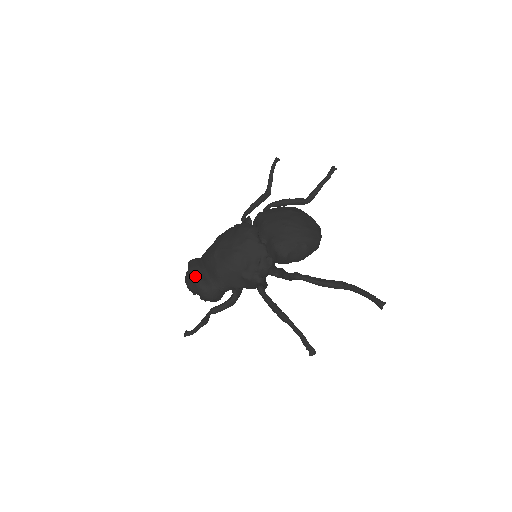
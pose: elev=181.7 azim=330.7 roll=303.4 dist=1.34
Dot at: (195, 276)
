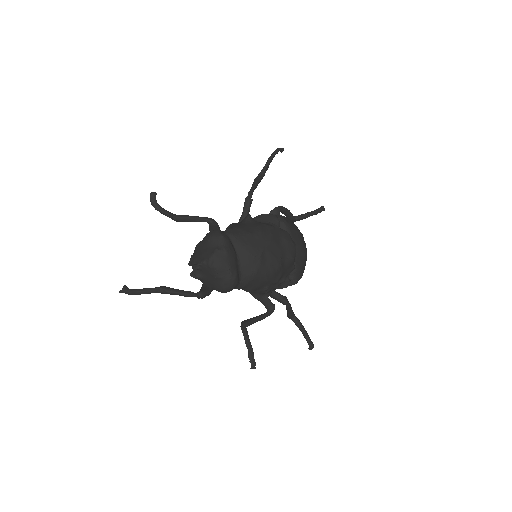
Dot at: (233, 264)
